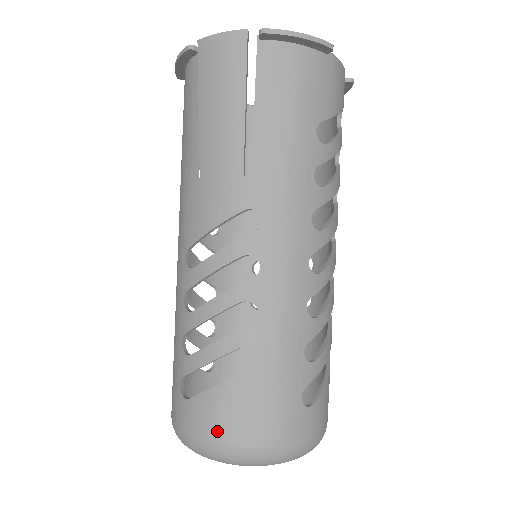
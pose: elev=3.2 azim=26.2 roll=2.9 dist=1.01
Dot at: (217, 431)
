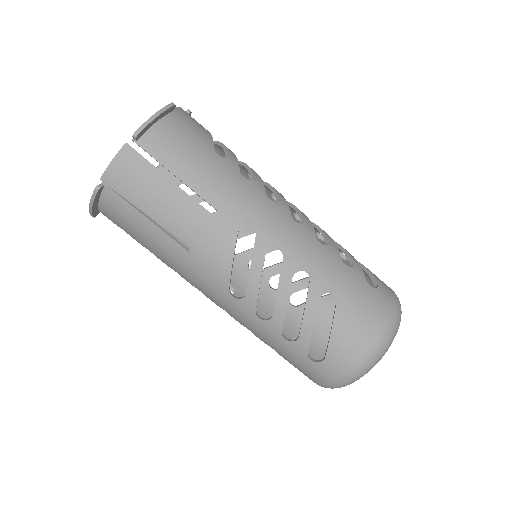
Dot at: (358, 351)
